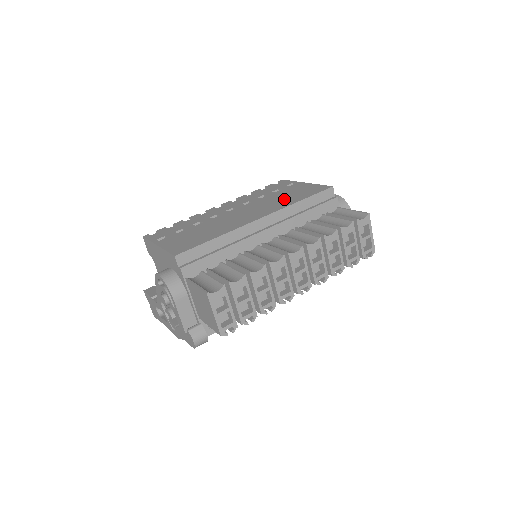
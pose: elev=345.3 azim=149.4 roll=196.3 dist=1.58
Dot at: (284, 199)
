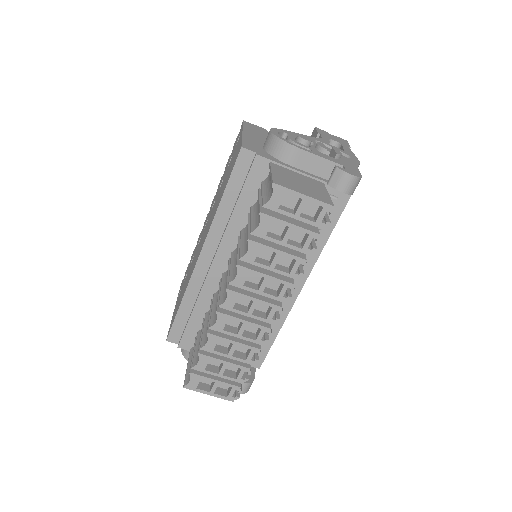
Dot at: (220, 195)
